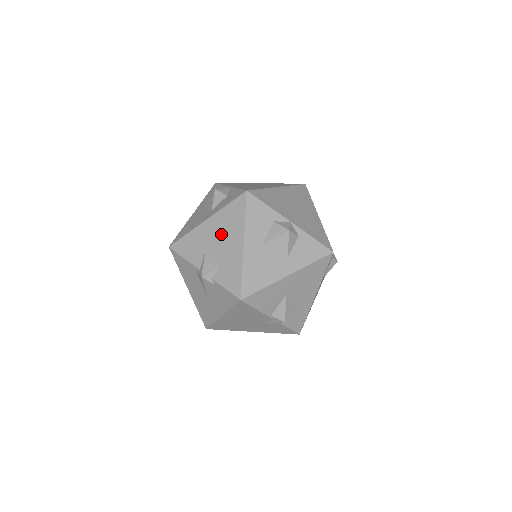
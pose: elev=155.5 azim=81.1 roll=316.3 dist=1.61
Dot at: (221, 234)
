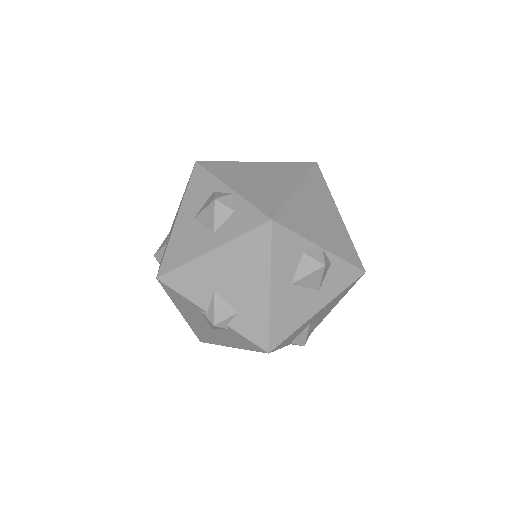
Dot at: (236, 273)
